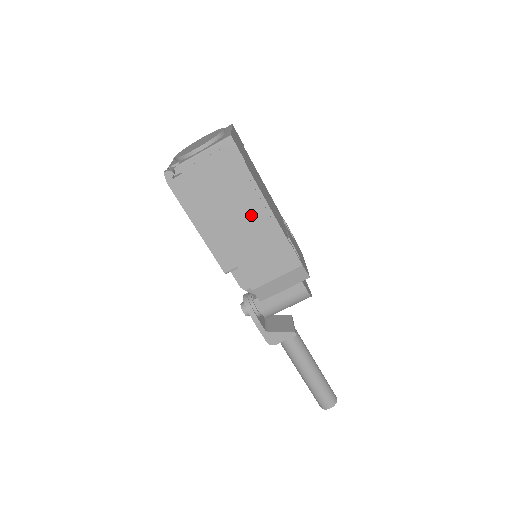
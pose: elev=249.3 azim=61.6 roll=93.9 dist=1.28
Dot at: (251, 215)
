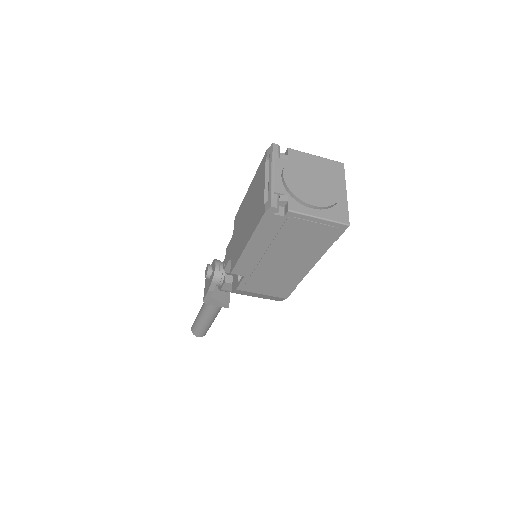
Dot at: (295, 264)
